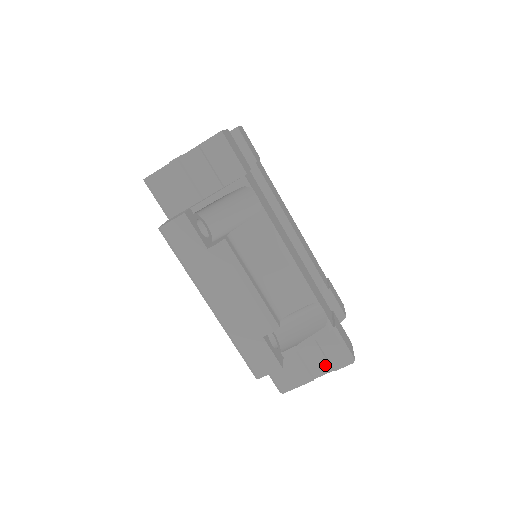
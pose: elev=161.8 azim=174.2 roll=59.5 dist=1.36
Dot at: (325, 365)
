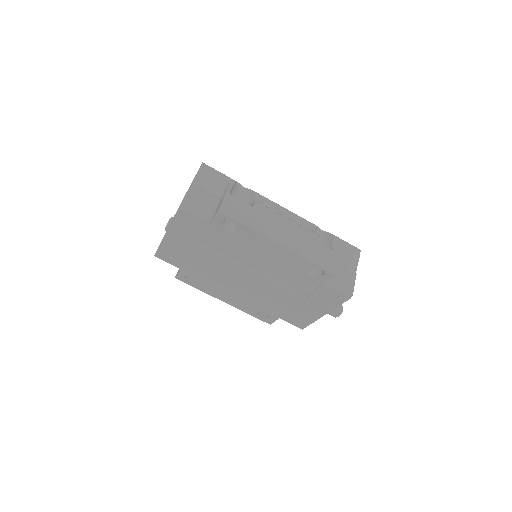
Dot at: (352, 261)
